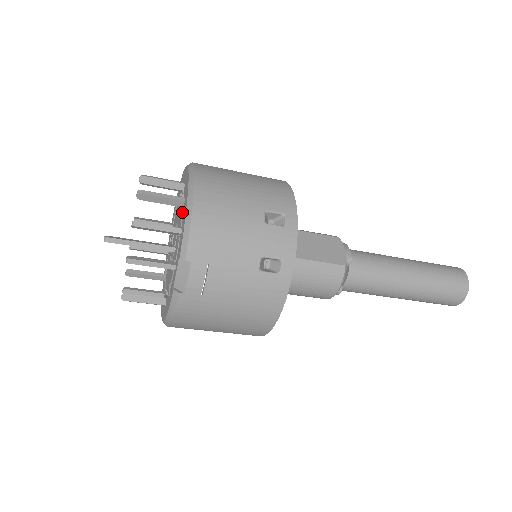
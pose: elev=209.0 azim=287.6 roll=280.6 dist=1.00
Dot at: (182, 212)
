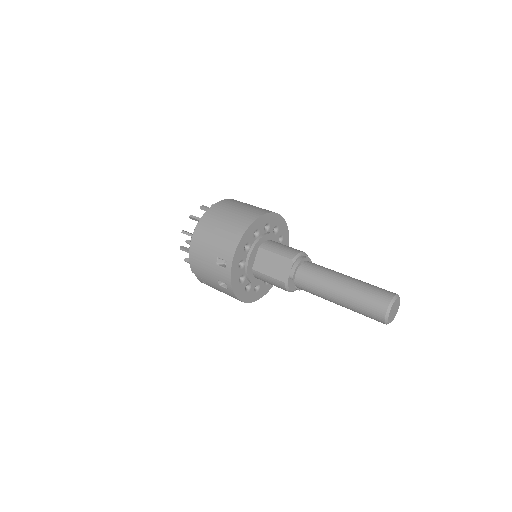
Dot at: occluded
